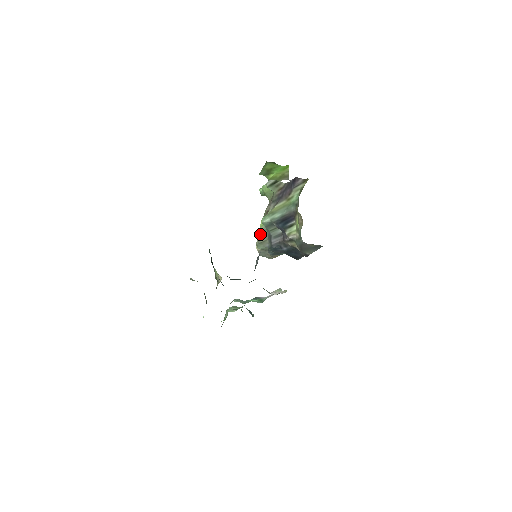
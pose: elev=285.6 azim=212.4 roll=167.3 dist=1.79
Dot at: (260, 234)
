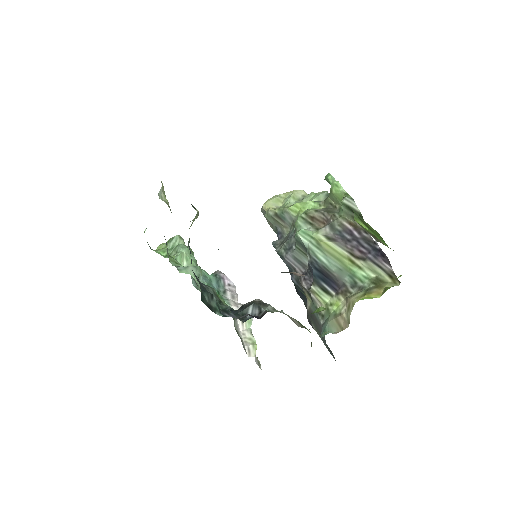
Dot at: (282, 212)
